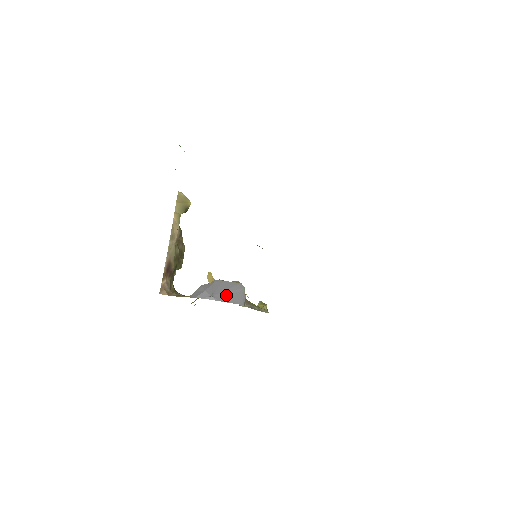
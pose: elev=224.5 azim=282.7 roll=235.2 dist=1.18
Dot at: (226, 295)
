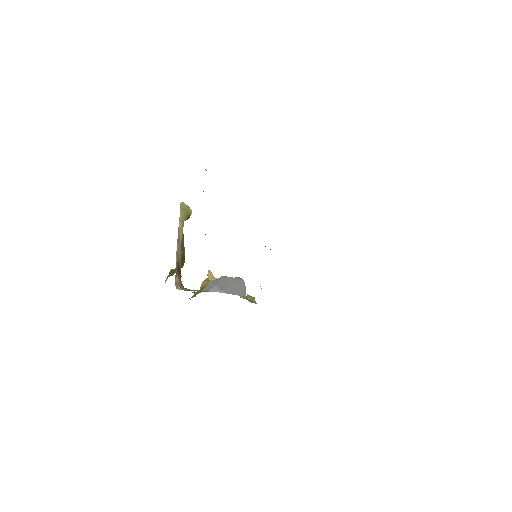
Dot at: (232, 289)
